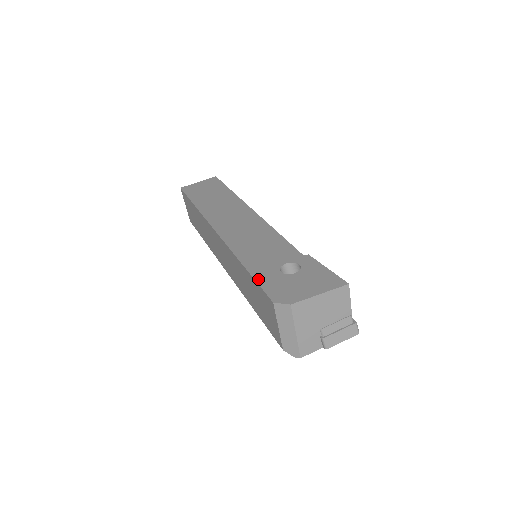
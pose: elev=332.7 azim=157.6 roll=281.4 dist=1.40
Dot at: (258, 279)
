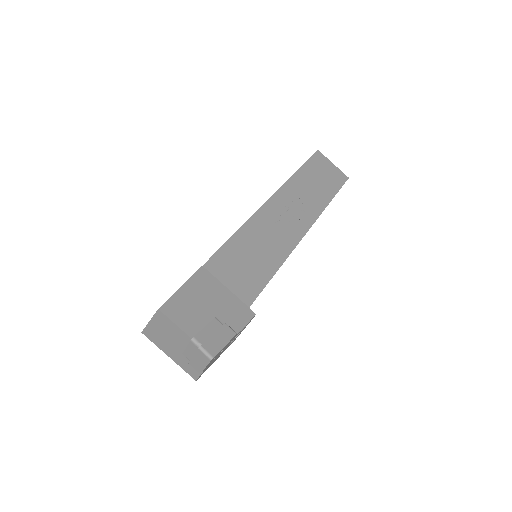
Dot at: occluded
